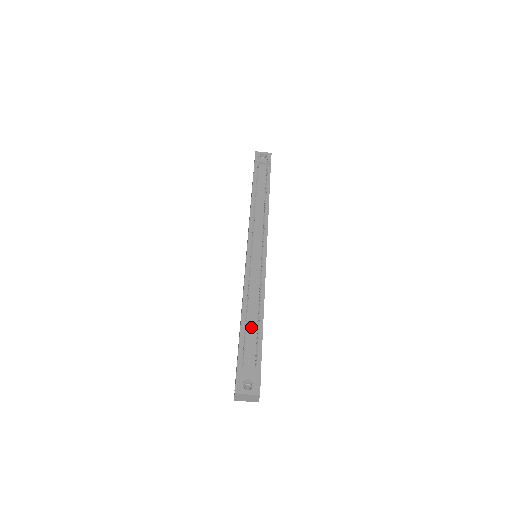
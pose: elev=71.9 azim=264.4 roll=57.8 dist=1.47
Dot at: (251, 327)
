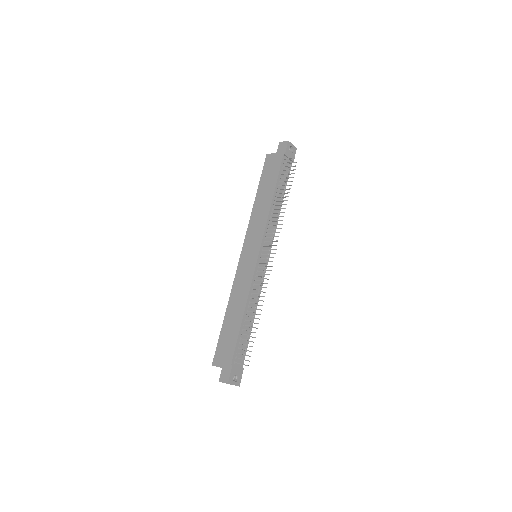
Dot at: (245, 331)
